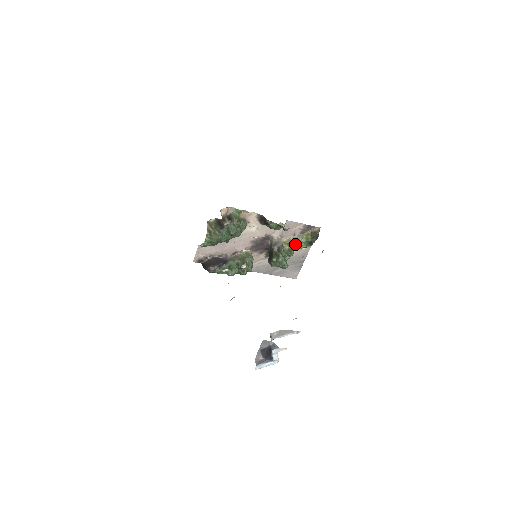
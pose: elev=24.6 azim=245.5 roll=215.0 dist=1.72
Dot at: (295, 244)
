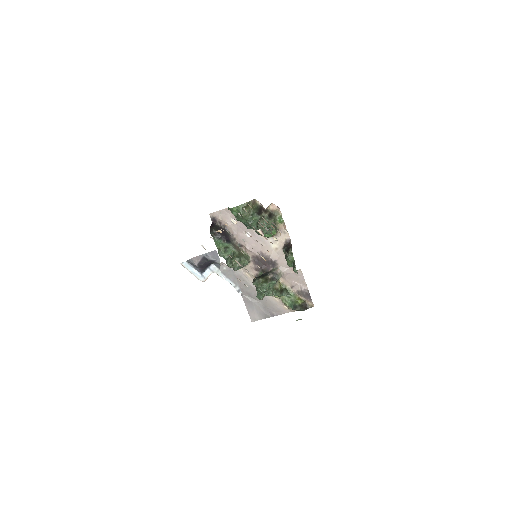
Dot at: (285, 293)
